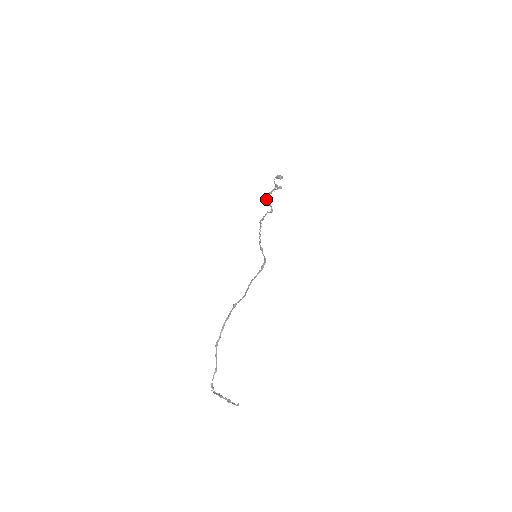
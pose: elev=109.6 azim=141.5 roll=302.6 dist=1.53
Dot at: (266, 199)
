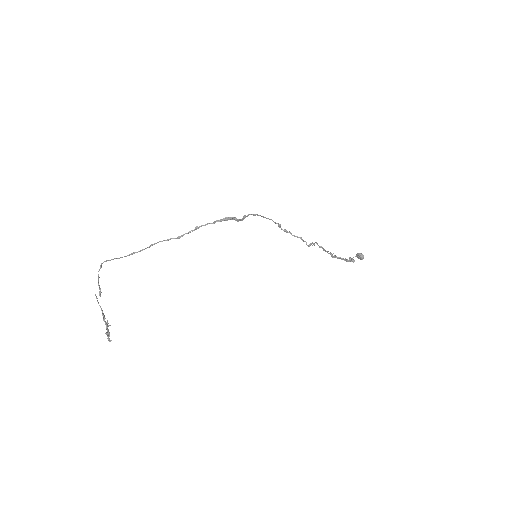
Dot at: (319, 246)
